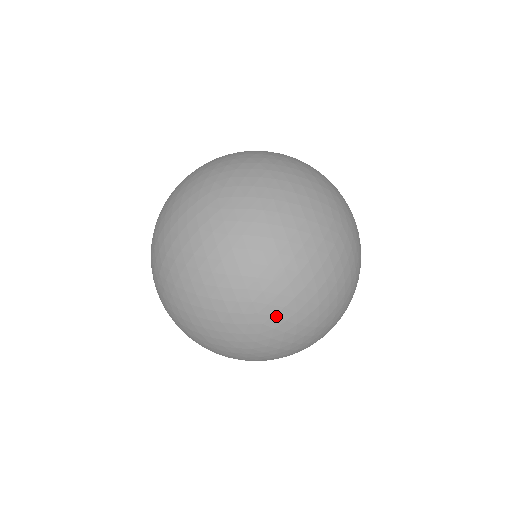
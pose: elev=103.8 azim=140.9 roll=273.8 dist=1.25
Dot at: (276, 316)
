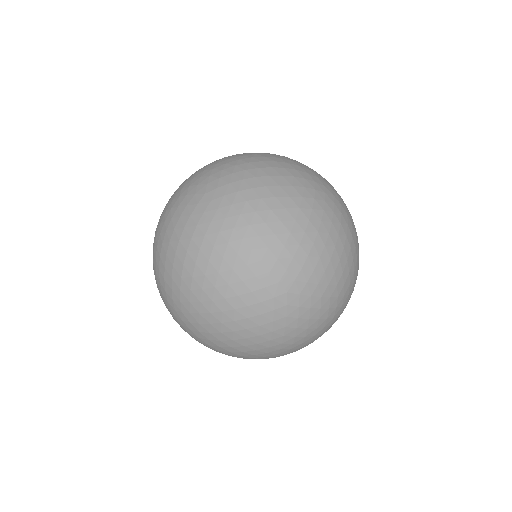
Dot at: (219, 189)
